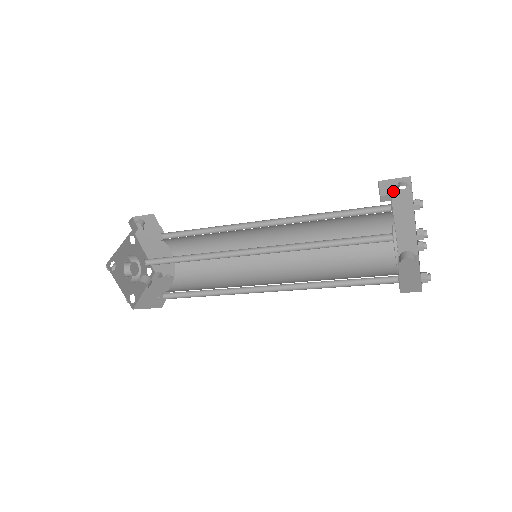
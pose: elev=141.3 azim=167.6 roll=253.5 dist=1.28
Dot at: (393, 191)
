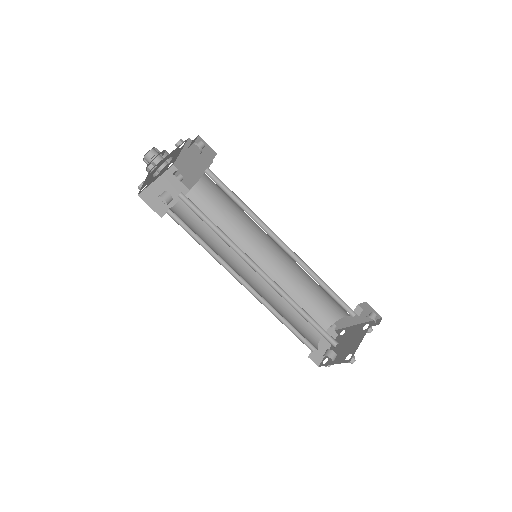
Dot at: (366, 310)
